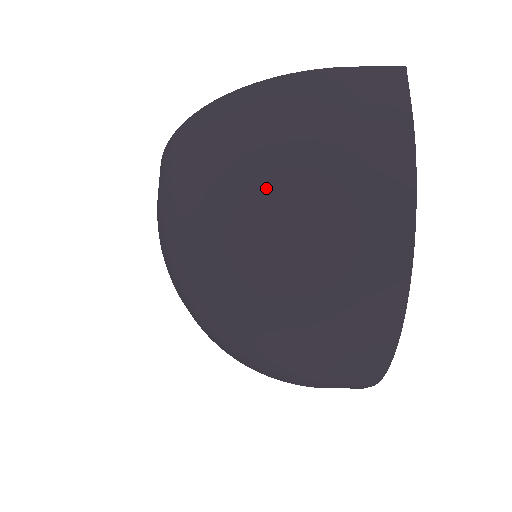
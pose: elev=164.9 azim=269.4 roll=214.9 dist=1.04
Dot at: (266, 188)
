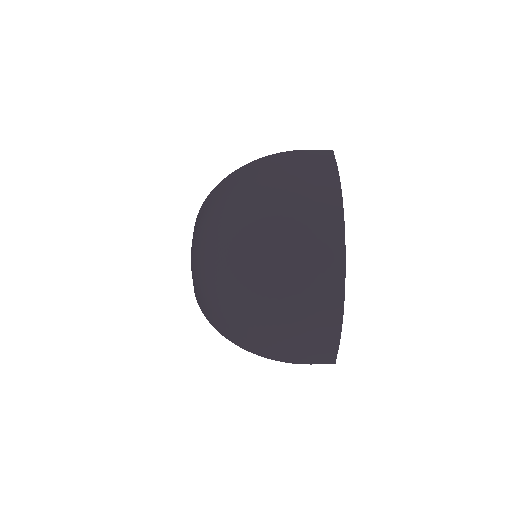
Dot at: (262, 198)
